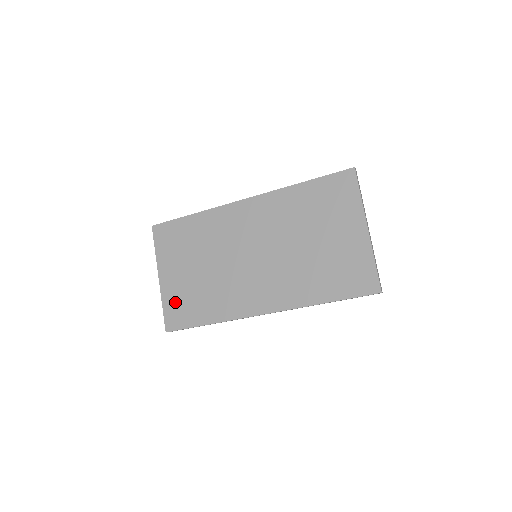
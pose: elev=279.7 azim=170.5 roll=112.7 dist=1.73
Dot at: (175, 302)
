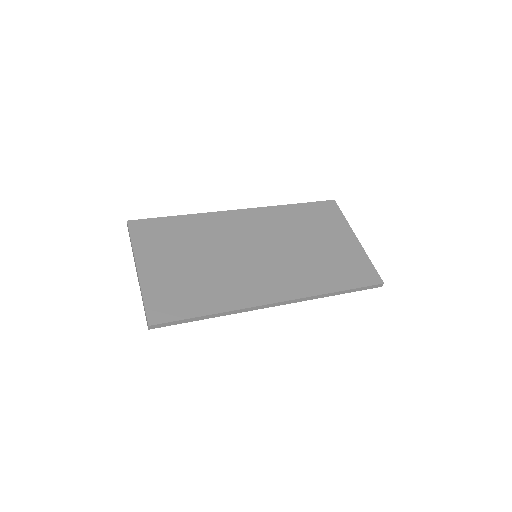
Dot at: (162, 293)
